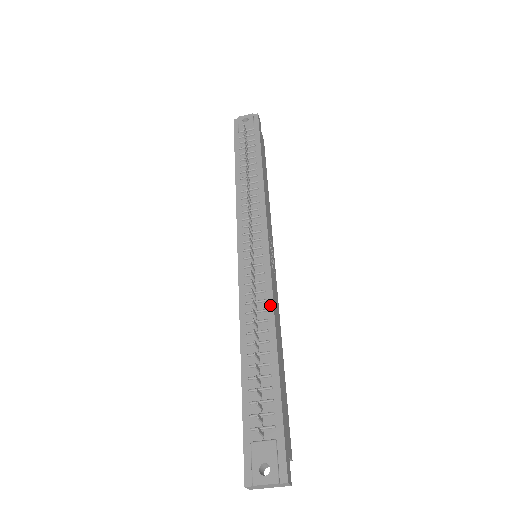
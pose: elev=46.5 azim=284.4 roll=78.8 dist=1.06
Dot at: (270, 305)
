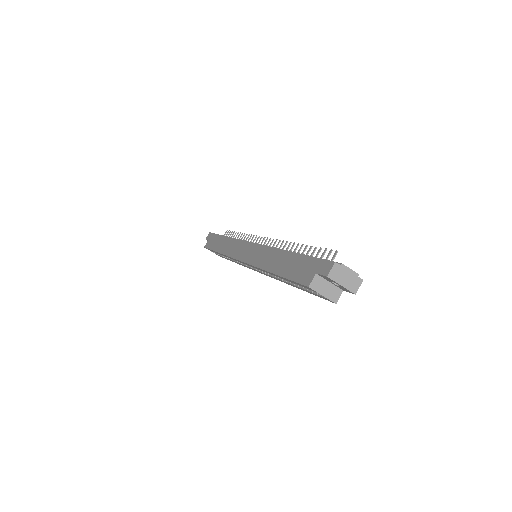
Dot at: occluded
